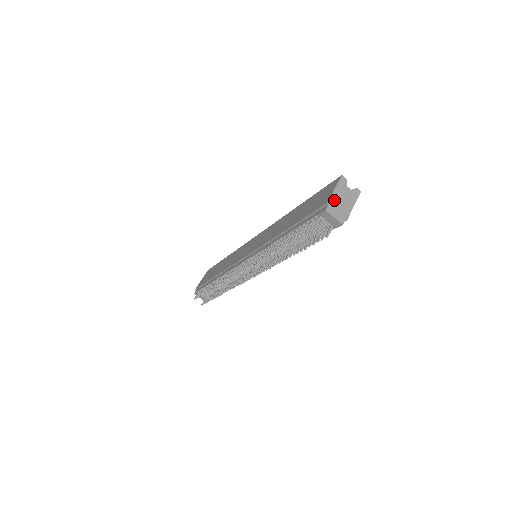
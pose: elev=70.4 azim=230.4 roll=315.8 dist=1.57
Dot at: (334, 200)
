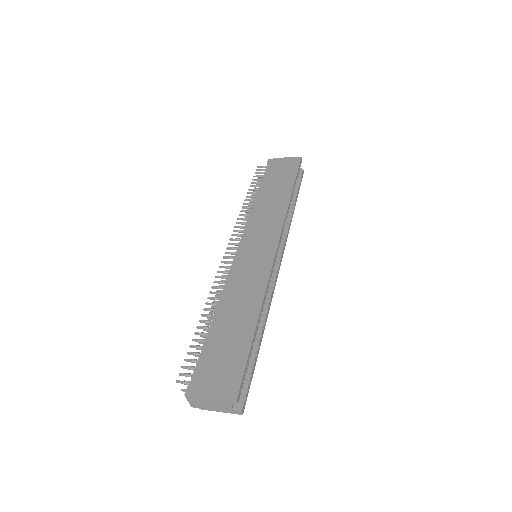
Dot at: (203, 399)
